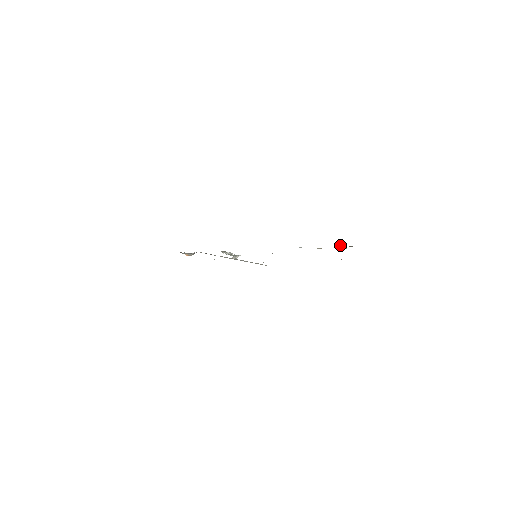
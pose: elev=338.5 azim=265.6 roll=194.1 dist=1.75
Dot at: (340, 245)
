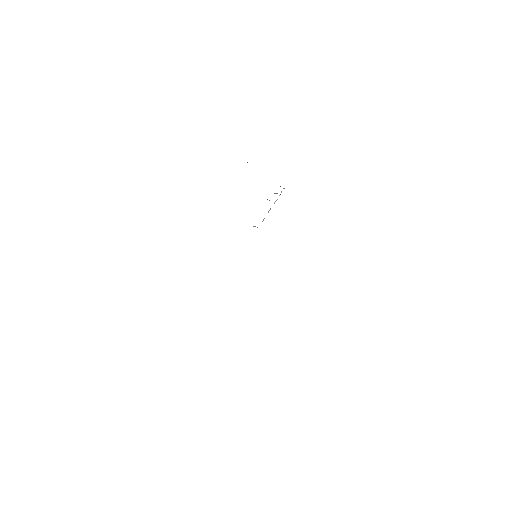
Dot at: occluded
